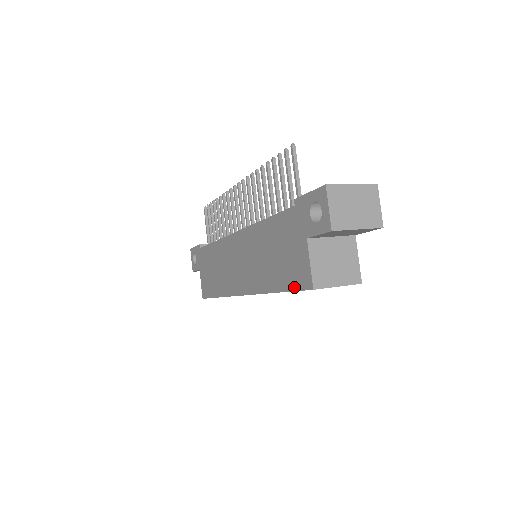
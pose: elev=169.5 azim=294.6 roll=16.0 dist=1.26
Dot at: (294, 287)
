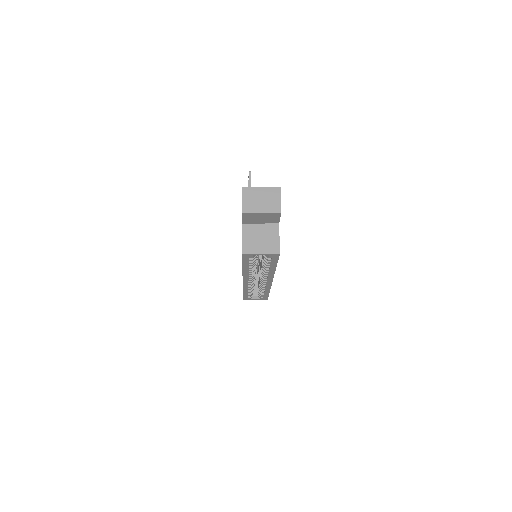
Dot at: occluded
